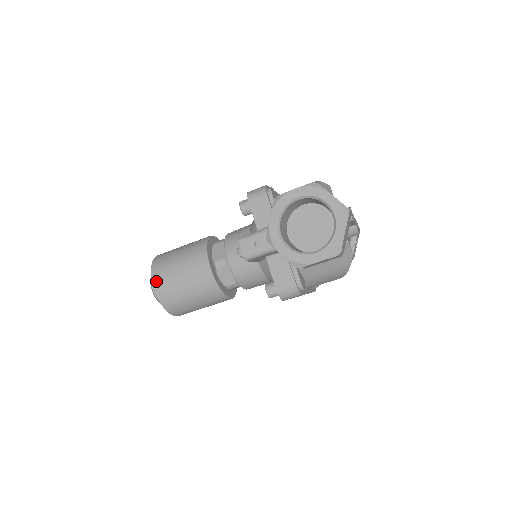
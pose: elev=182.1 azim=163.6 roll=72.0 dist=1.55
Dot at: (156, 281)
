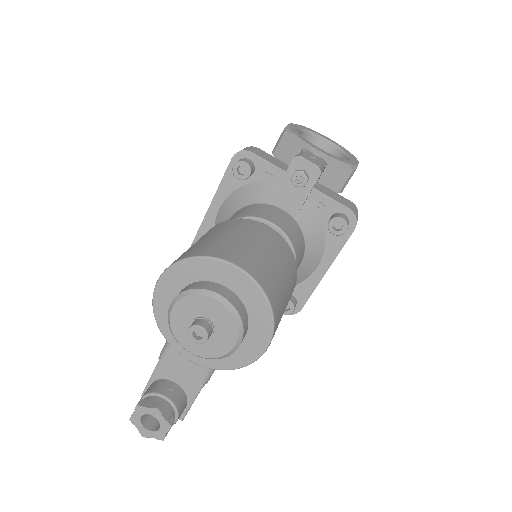
Dot at: (234, 259)
